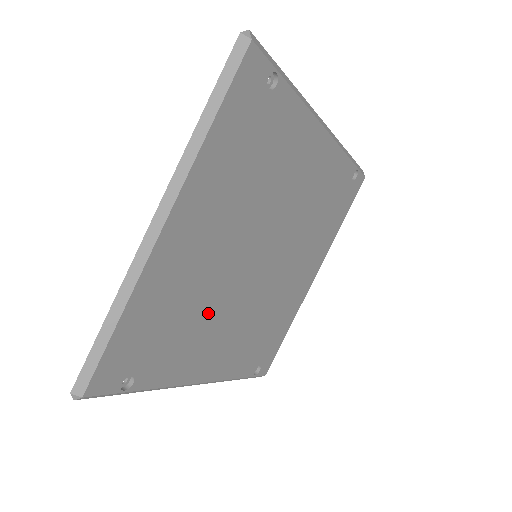
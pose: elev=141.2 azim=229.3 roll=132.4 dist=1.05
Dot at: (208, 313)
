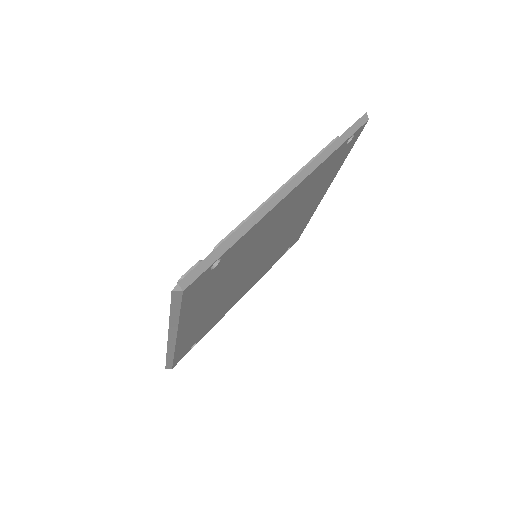
Dot at: (230, 298)
